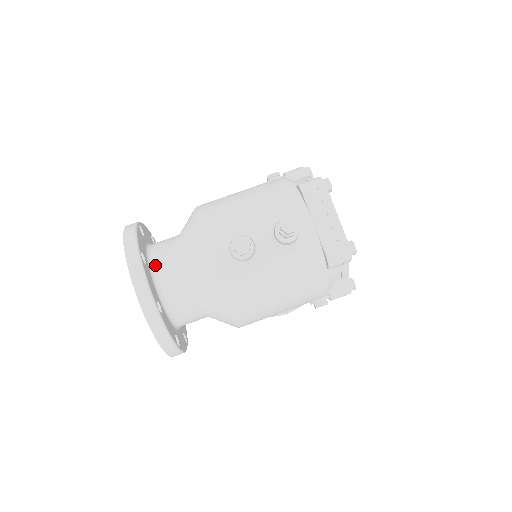
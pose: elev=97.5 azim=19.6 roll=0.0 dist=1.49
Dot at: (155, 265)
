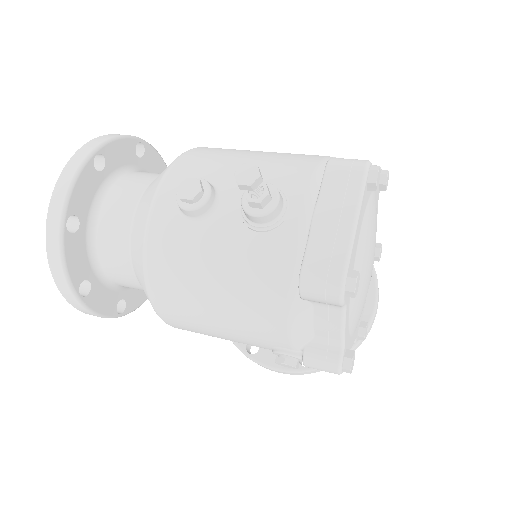
Dot at: (114, 184)
